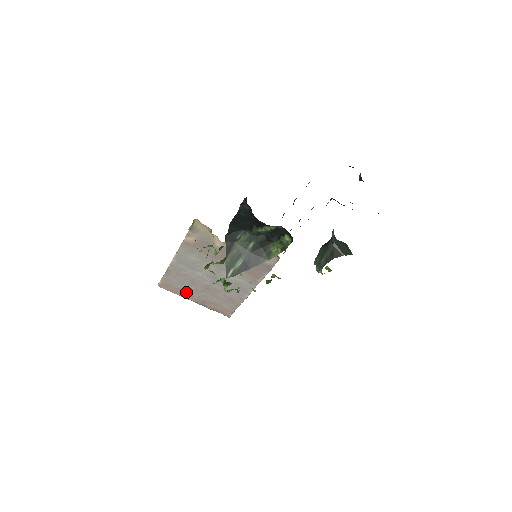
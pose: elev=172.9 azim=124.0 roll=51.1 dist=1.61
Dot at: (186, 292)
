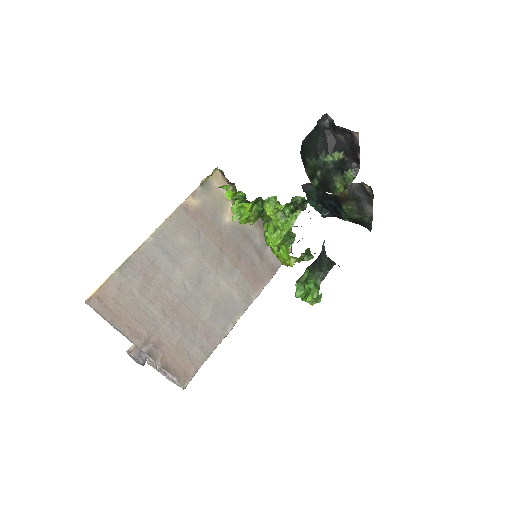
Dot at: (135, 319)
